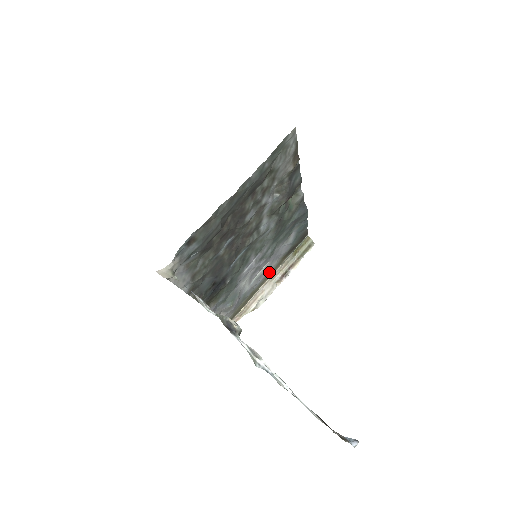
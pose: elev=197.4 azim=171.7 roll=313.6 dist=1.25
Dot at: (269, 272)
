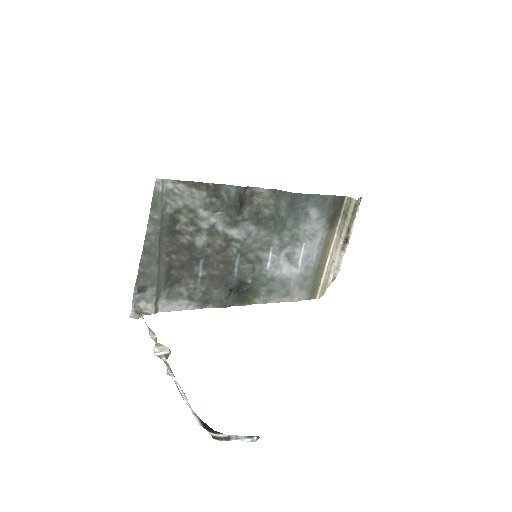
Dot at: (322, 246)
